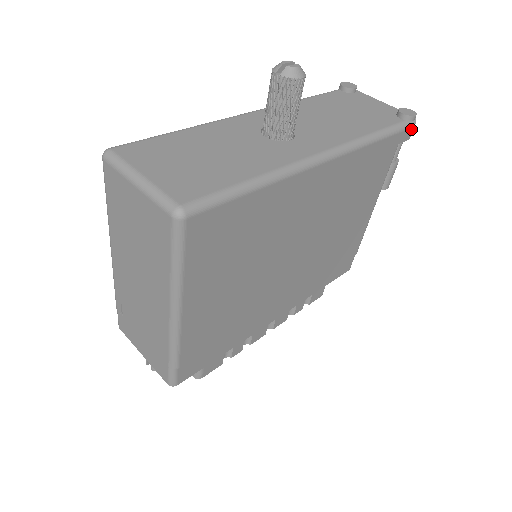
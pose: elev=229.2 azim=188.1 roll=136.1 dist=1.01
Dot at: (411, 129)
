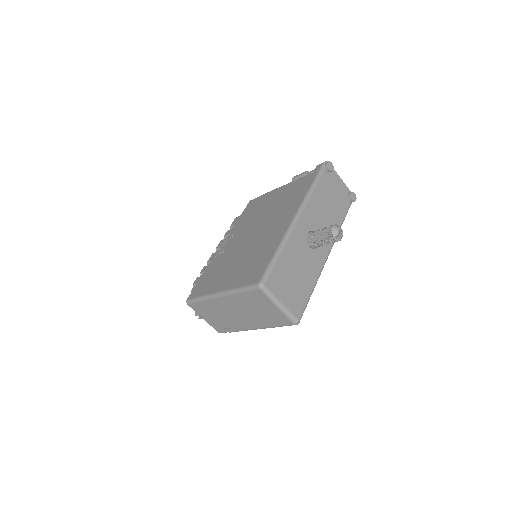
Dot at: occluded
